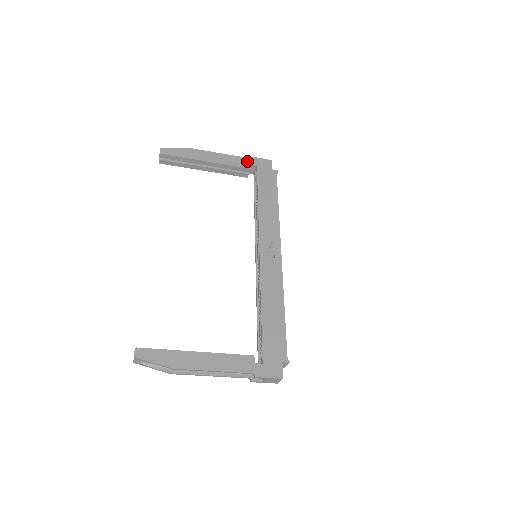
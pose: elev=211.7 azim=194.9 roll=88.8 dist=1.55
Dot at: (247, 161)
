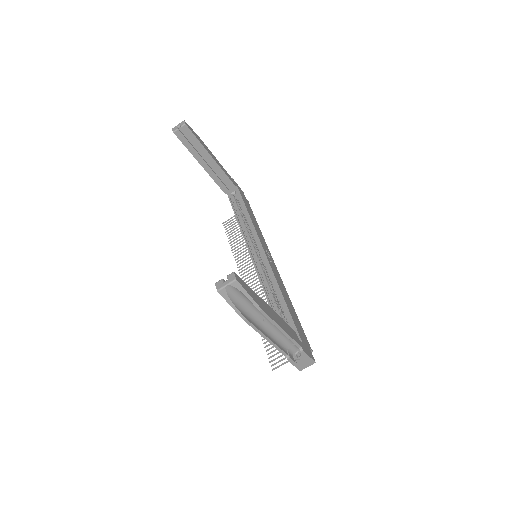
Dot at: (232, 180)
